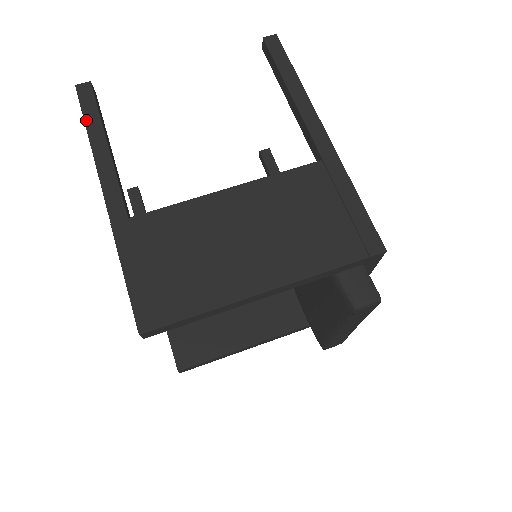
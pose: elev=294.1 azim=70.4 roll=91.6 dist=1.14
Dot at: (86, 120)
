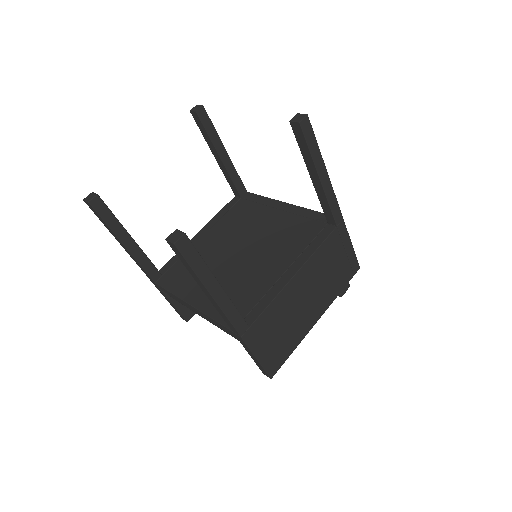
Dot at: (198, 274)
